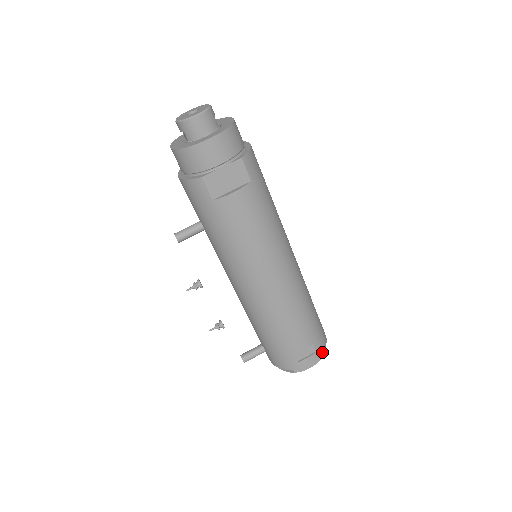
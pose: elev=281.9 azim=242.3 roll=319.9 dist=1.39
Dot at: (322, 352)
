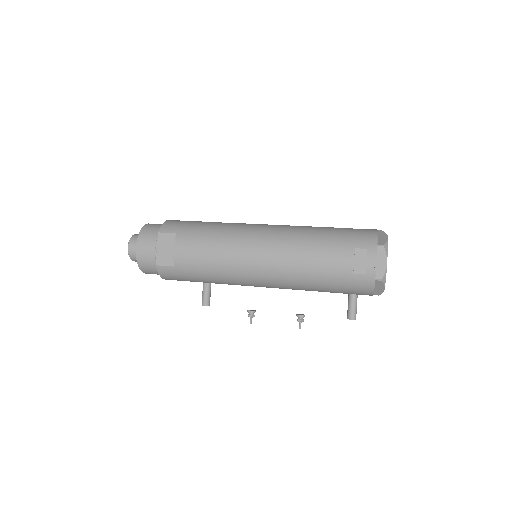
Dot at: (376, 243)
